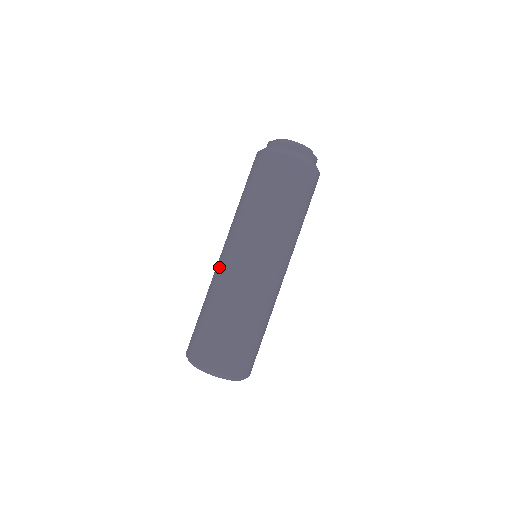
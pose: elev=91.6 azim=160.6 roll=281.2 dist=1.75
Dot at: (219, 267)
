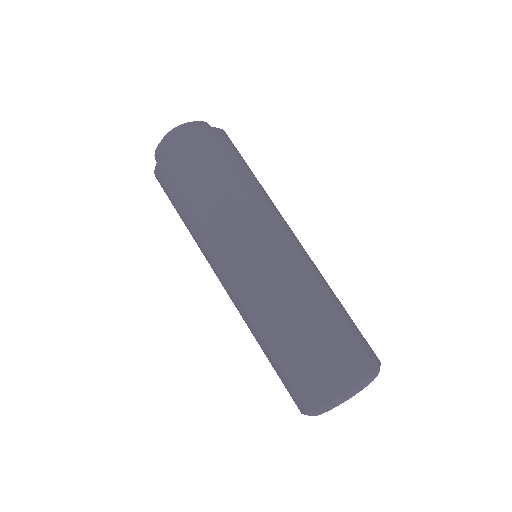
Dot at: (268, 274)
